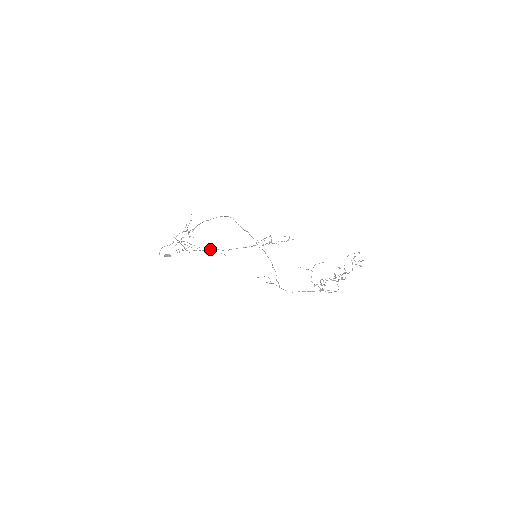
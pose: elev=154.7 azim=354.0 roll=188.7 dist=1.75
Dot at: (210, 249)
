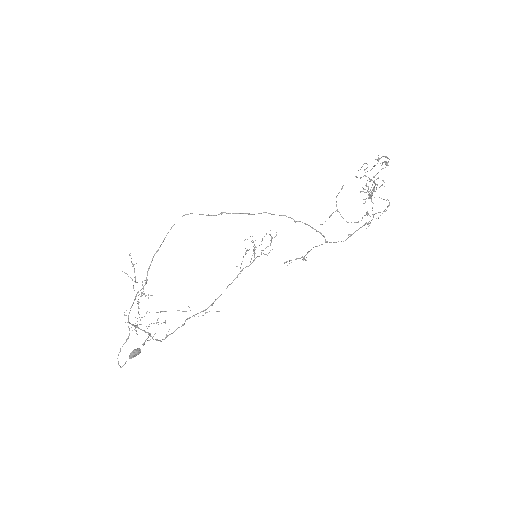
Dot at: (187, 319)
